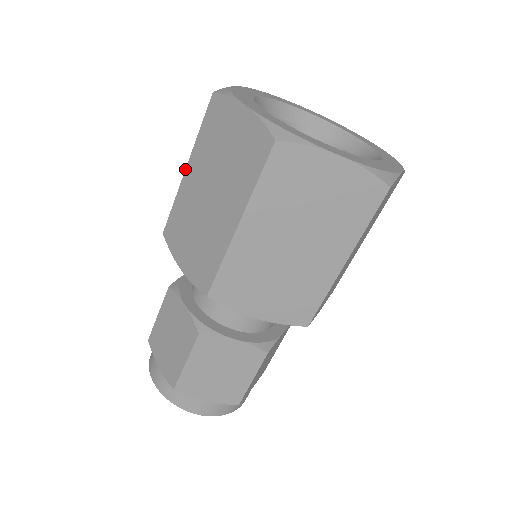
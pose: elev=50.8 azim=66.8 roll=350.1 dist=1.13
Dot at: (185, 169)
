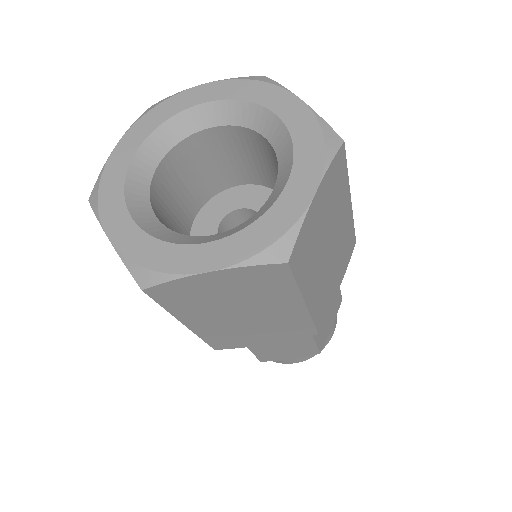
Dot at: occluded
